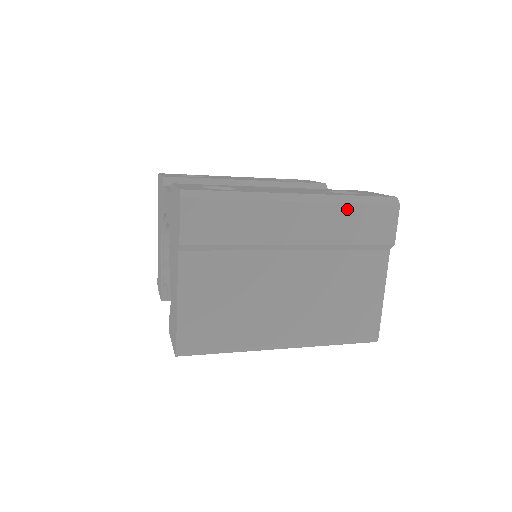
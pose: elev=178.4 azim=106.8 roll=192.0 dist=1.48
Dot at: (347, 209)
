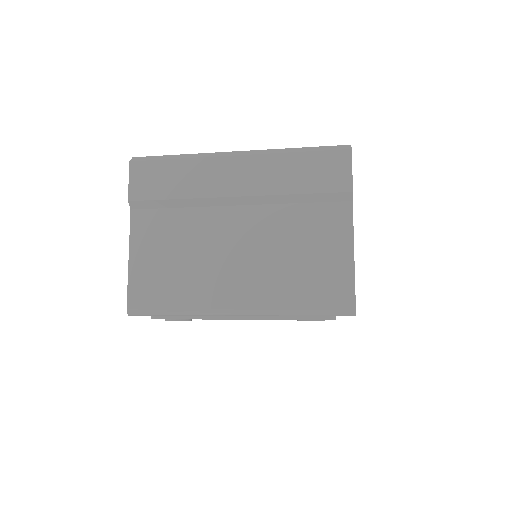
Dot at: (289, 158)
